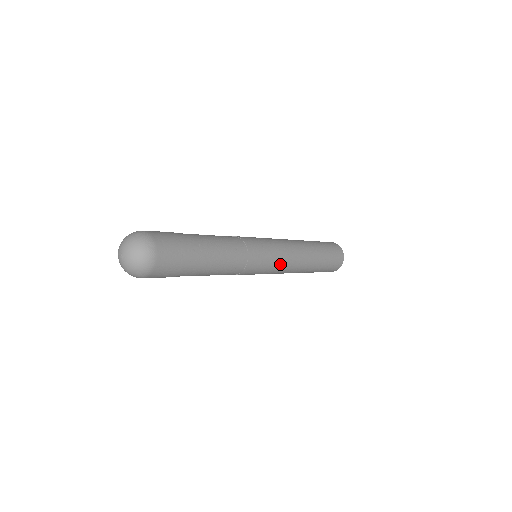
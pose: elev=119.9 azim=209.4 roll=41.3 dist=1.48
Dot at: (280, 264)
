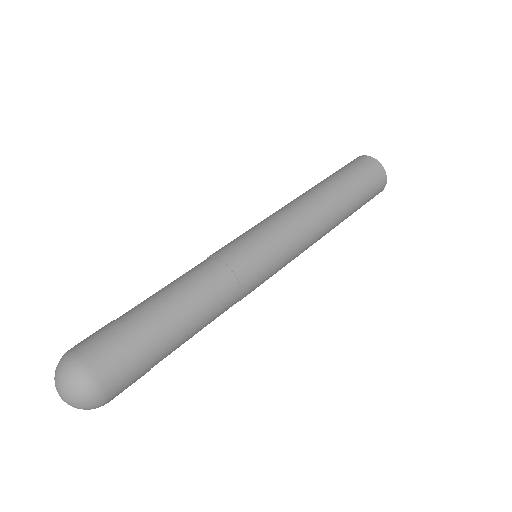
Dot at: (290, 245)
